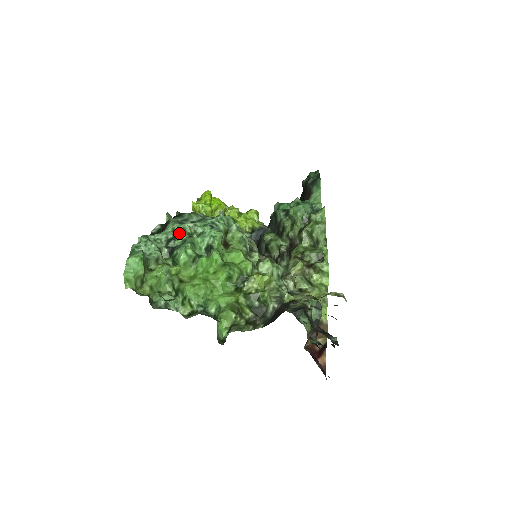
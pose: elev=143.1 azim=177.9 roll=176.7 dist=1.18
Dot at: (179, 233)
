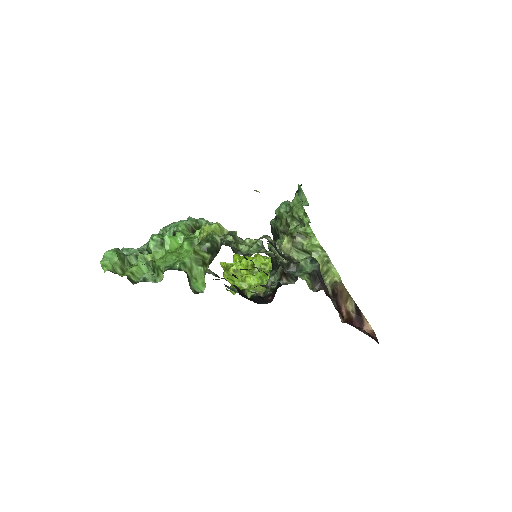
Dot at: occluded
